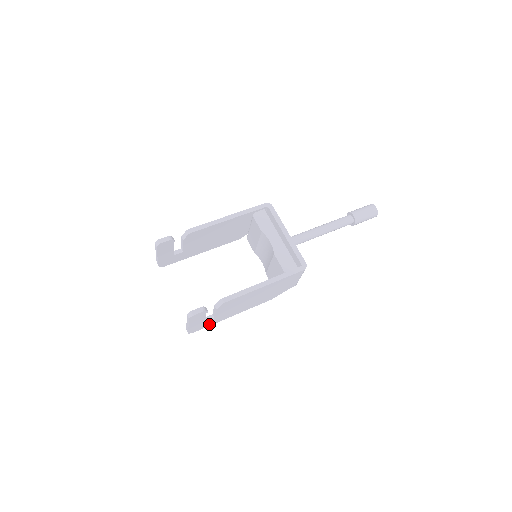
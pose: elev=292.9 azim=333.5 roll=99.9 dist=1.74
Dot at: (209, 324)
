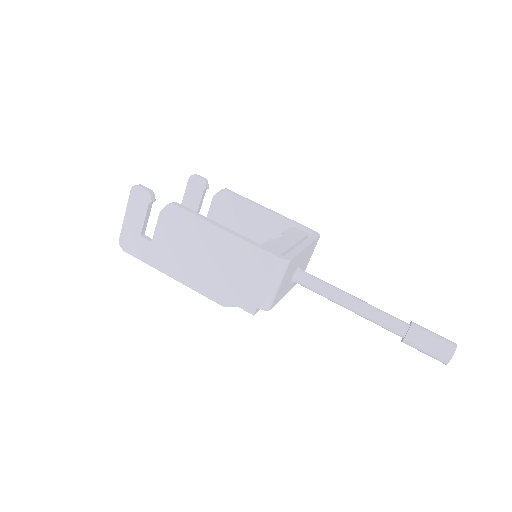
Dot at: (143, 255)
